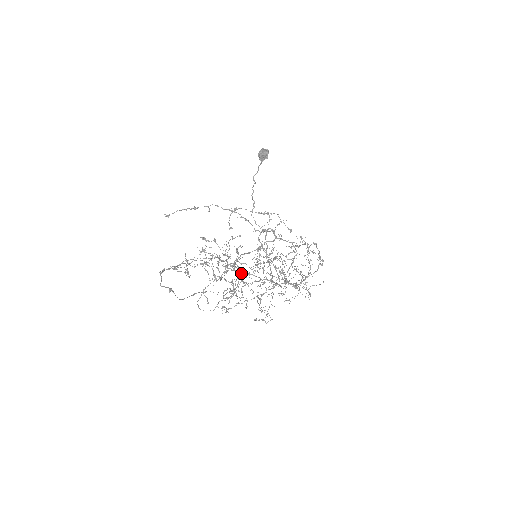
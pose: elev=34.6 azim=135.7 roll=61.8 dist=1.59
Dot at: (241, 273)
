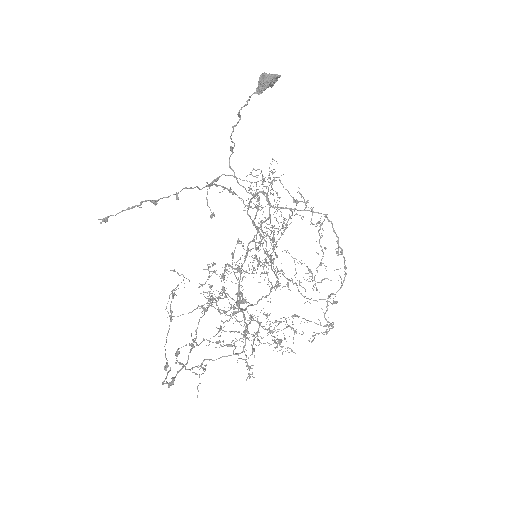
Dot at: occluded
